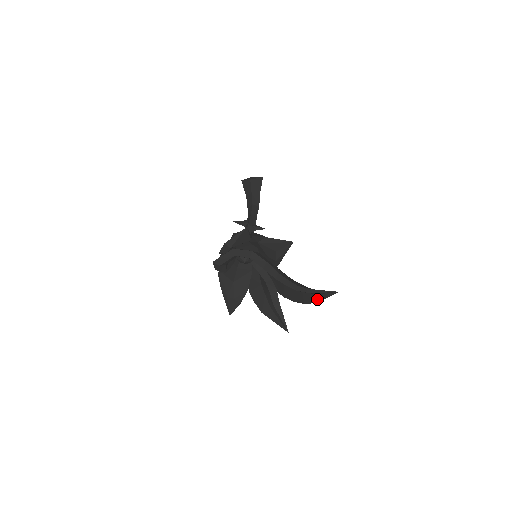
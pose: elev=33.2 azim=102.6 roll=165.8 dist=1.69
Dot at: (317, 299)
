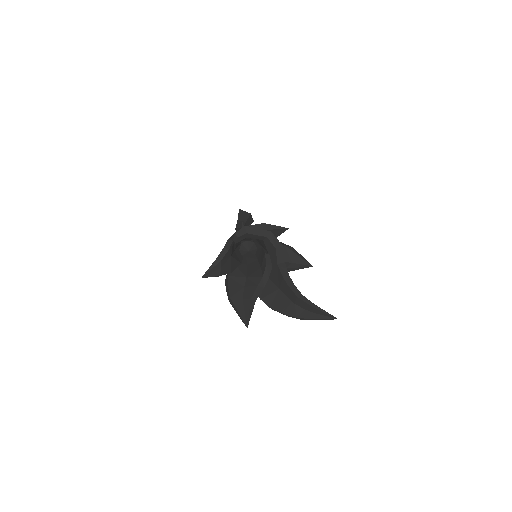
Dot at: (306, 316)
